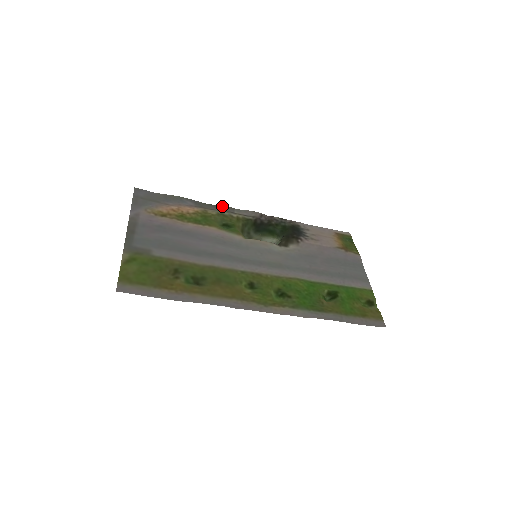
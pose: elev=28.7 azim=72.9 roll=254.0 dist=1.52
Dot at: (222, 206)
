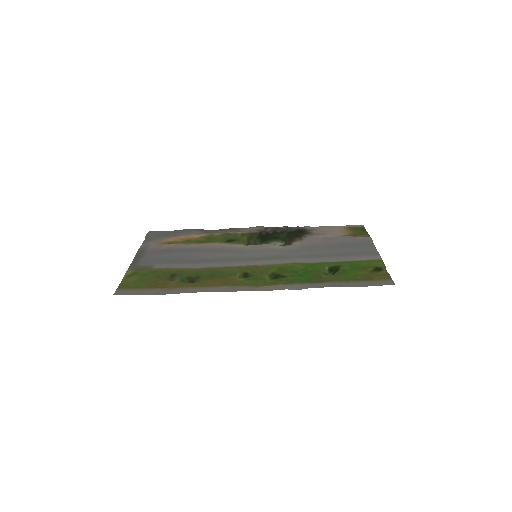
Dot at: (228, 229)
